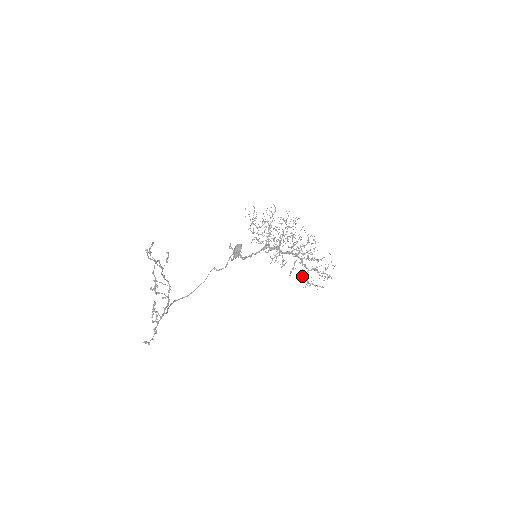
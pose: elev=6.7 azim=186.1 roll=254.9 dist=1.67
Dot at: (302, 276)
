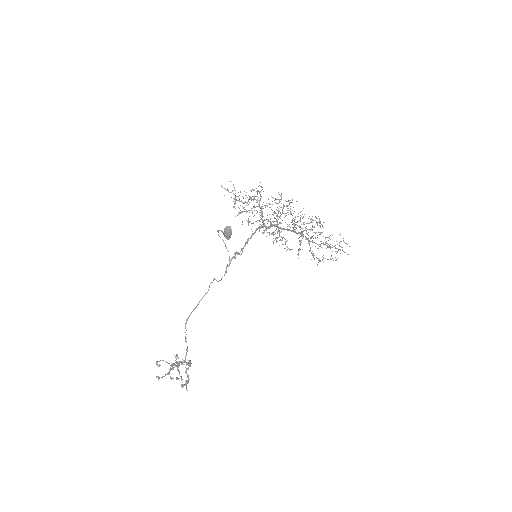
Dot at: occluded
